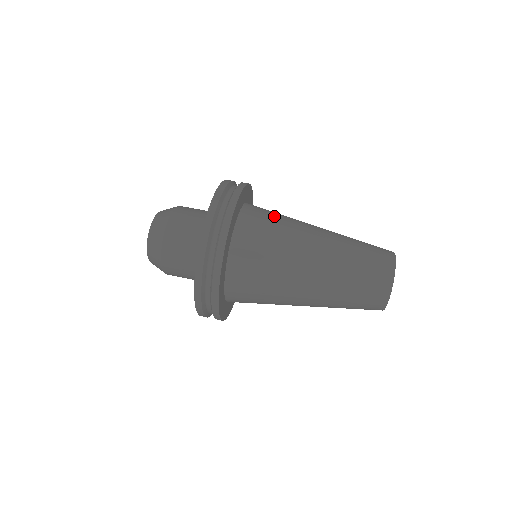
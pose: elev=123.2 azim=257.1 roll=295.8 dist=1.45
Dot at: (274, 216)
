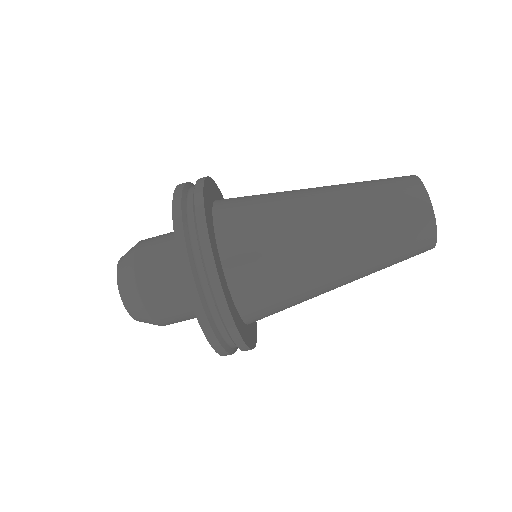
Dot at: (262, 234)
